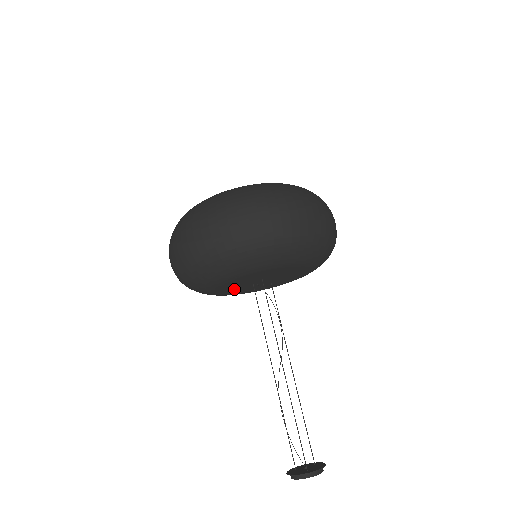
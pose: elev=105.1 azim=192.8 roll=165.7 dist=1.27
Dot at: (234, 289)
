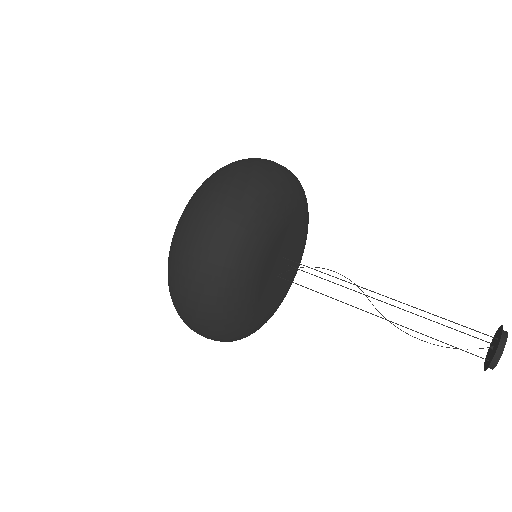
Dot at: (266, 293)
